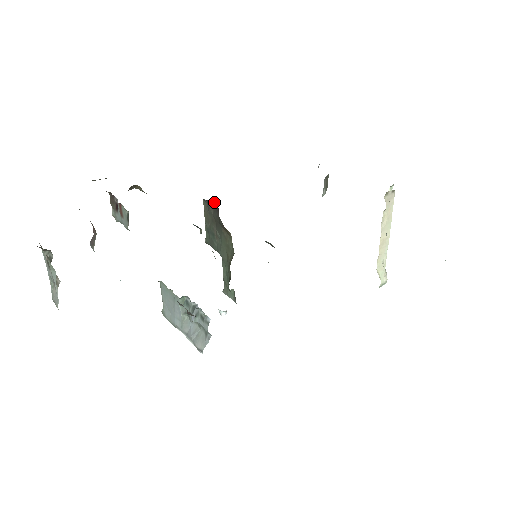
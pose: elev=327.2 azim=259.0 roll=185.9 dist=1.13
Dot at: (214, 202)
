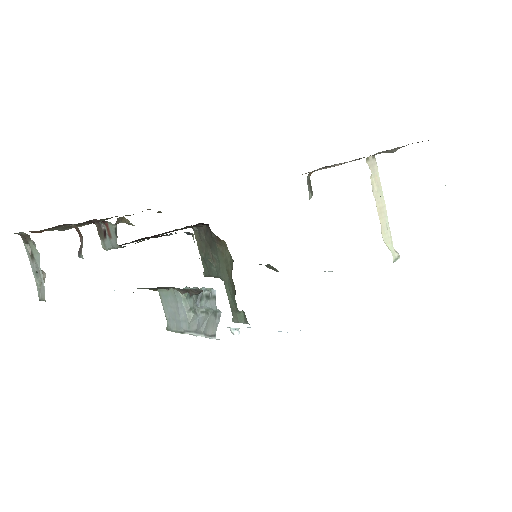
Dot at: occluded
